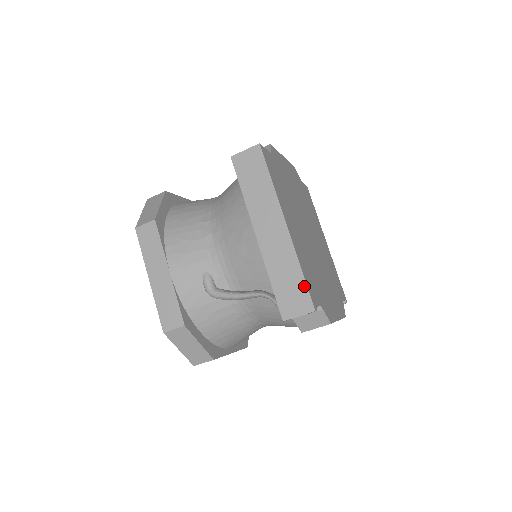
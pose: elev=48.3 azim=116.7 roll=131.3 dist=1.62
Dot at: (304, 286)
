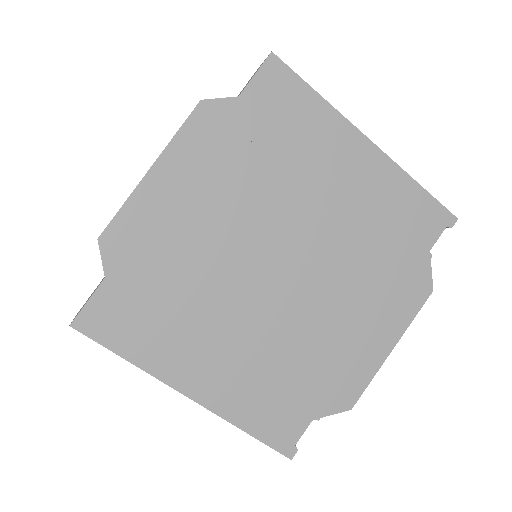
Dot at: (262, 441)
